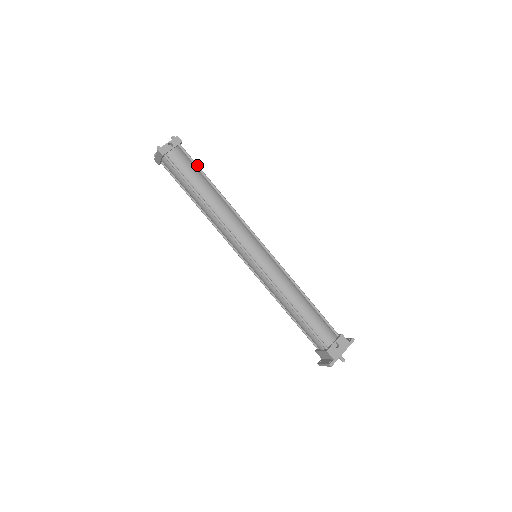
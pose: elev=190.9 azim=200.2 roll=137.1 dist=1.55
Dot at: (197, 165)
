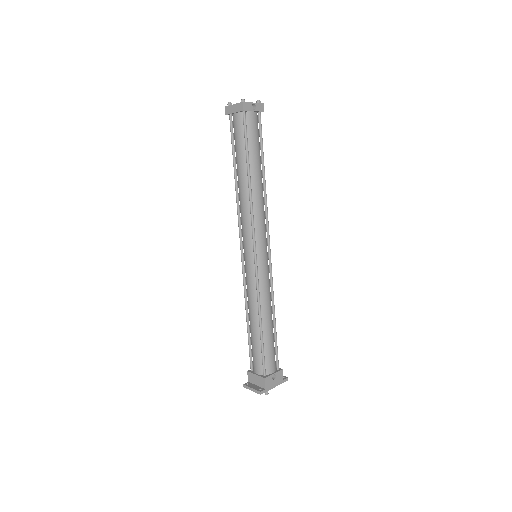
Dot at: (262, 141)
